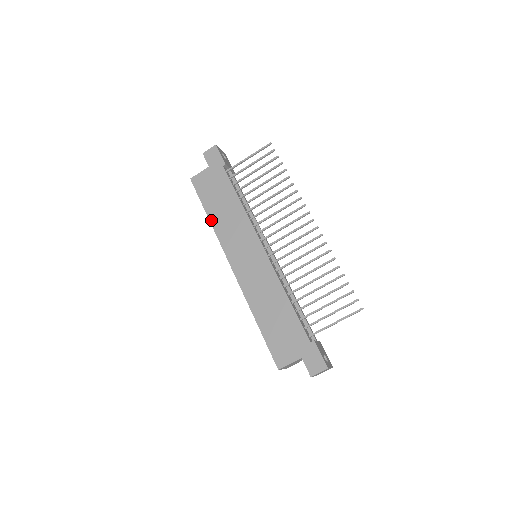
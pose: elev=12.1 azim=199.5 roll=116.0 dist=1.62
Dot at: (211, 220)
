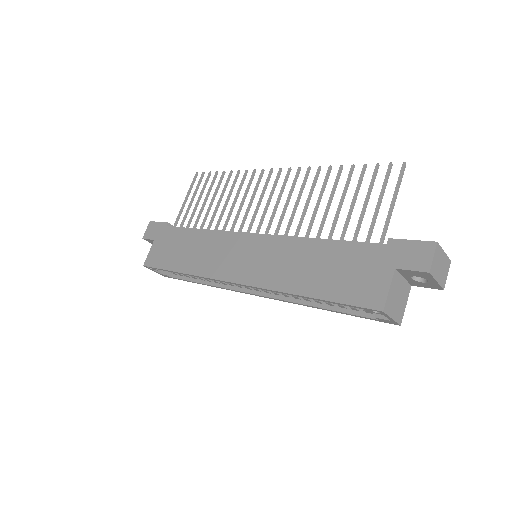
Dot at: (185, 271)
